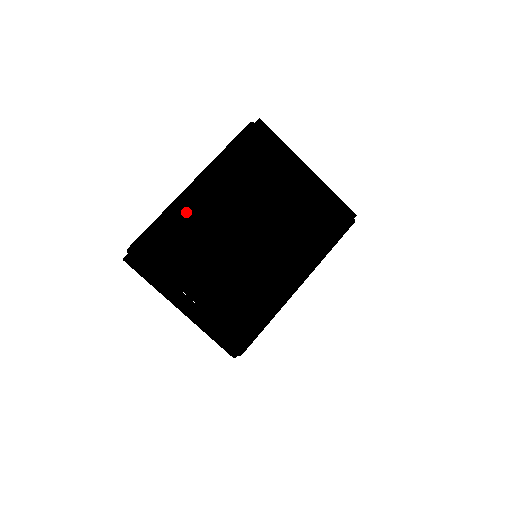
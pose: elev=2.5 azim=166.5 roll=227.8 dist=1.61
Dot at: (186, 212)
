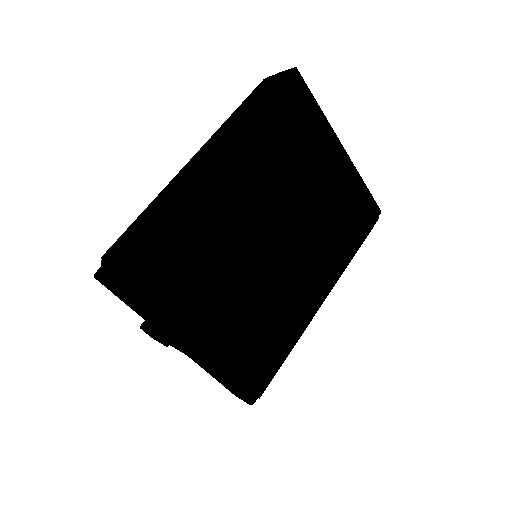
Dot at: (201, 204)
